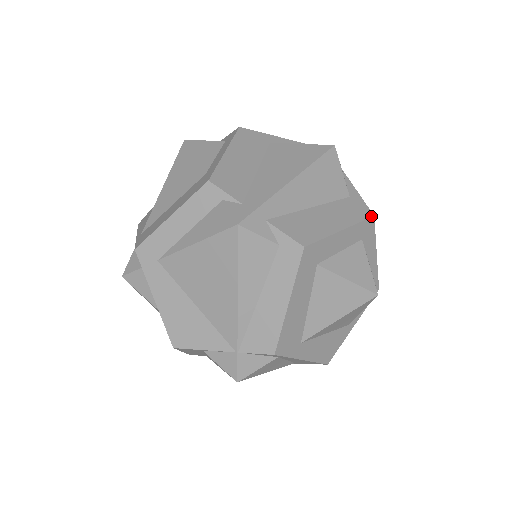
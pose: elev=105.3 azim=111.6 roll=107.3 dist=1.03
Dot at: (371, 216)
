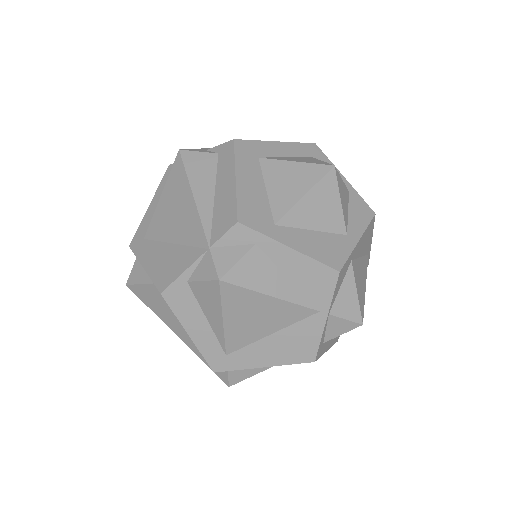
Dot at: (312, 143)
